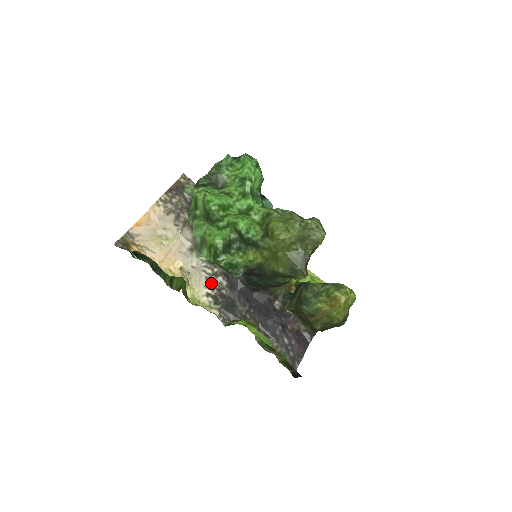
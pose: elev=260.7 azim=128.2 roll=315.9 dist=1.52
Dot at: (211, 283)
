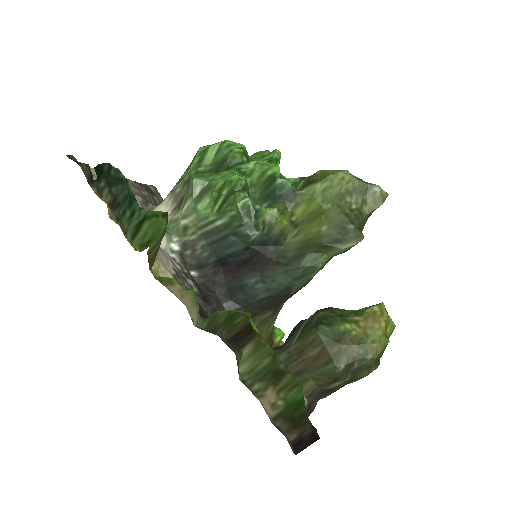
Dot at: (180, 277)
